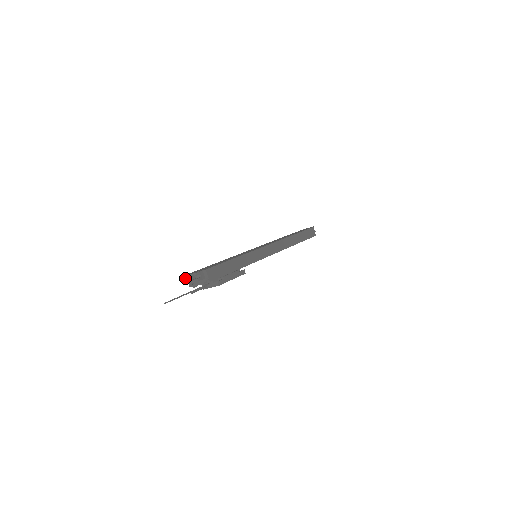
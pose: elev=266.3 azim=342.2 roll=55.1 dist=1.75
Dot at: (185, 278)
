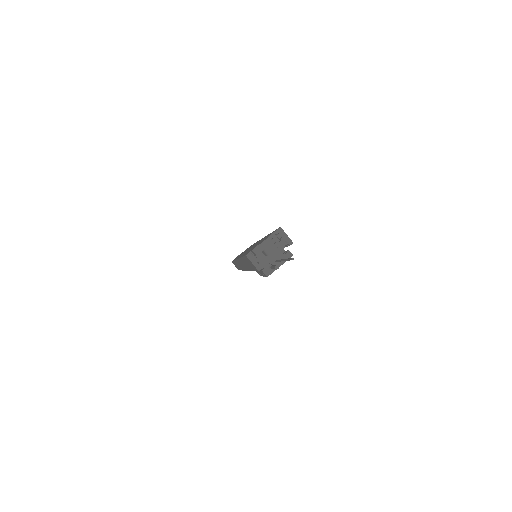
Dot at: (260, 248)
